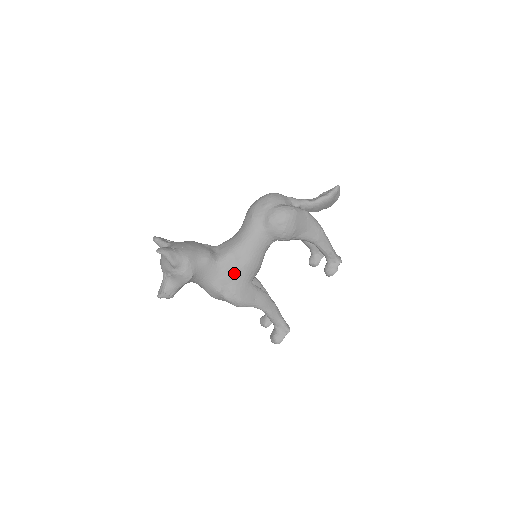
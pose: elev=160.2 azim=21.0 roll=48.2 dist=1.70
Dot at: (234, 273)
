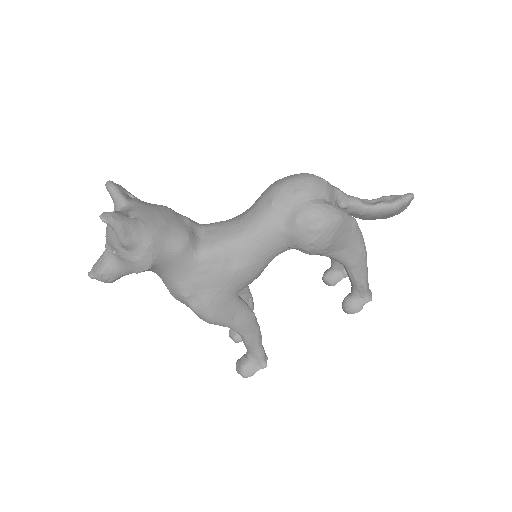
Dot at: (216, 278)
